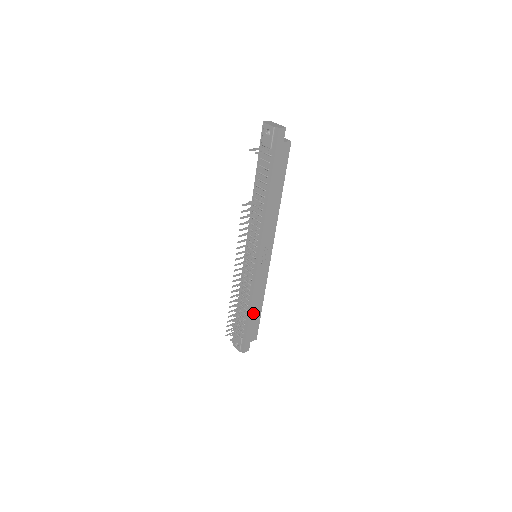
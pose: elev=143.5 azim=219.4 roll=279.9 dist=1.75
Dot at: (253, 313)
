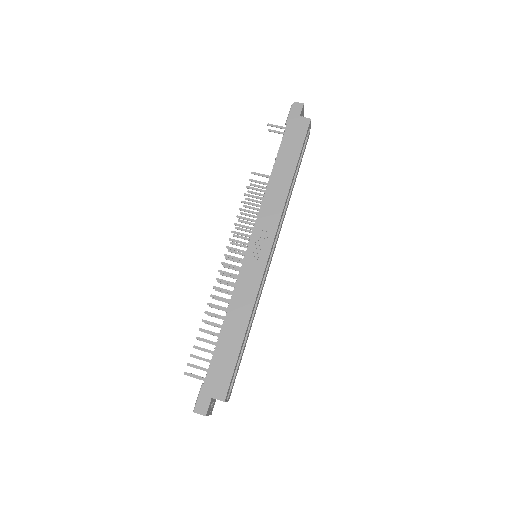
Dot at: (227, 337)
